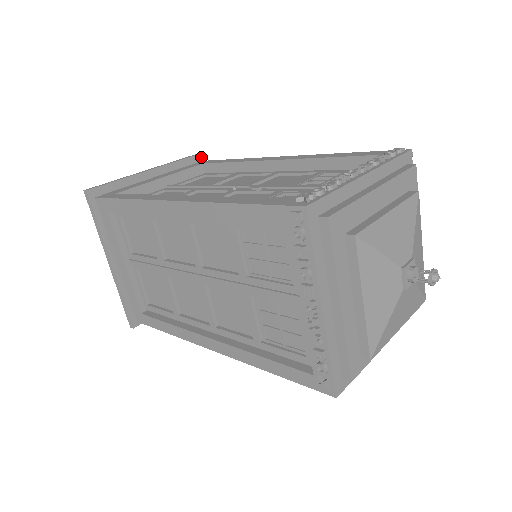
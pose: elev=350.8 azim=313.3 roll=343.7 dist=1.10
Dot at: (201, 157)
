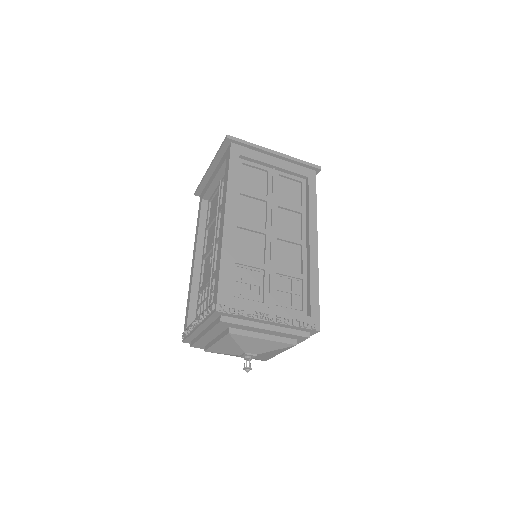
Dot at: (228, 141)
